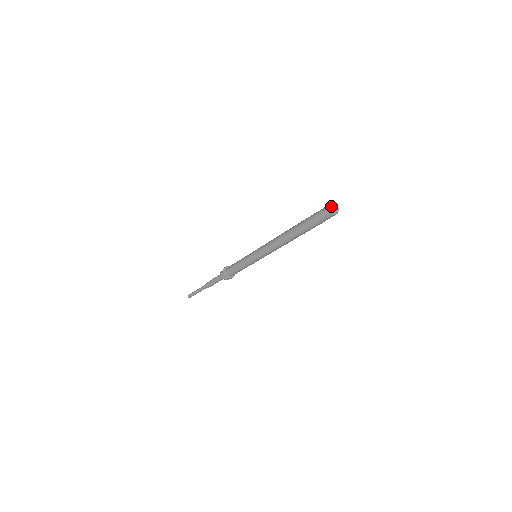
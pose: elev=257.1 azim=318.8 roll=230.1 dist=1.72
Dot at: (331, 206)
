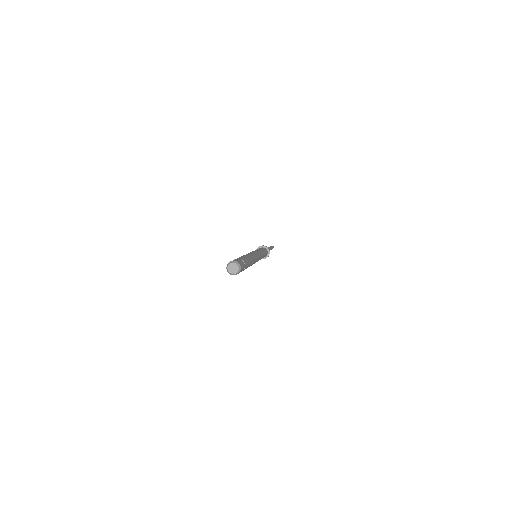
Dot at: (228, 272)
